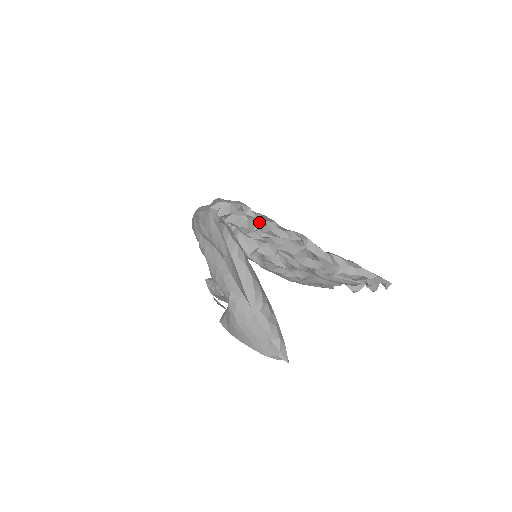
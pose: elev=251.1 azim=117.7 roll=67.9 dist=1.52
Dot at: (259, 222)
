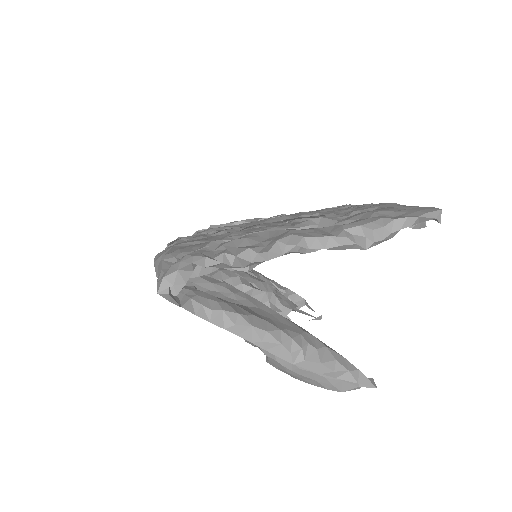
Dot at: (229, 263)
